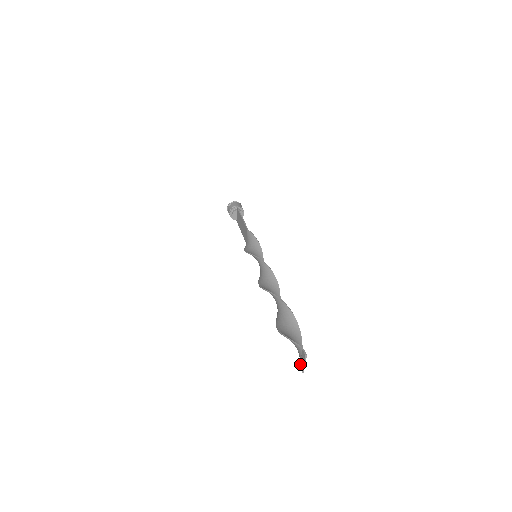
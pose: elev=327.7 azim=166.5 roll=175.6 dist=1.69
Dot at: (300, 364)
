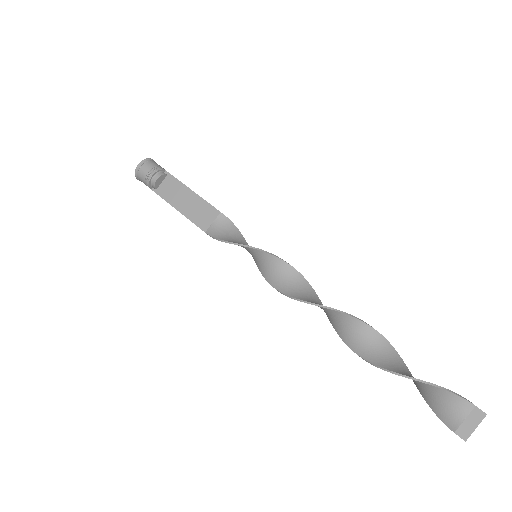
Dot at: (460, 429)
